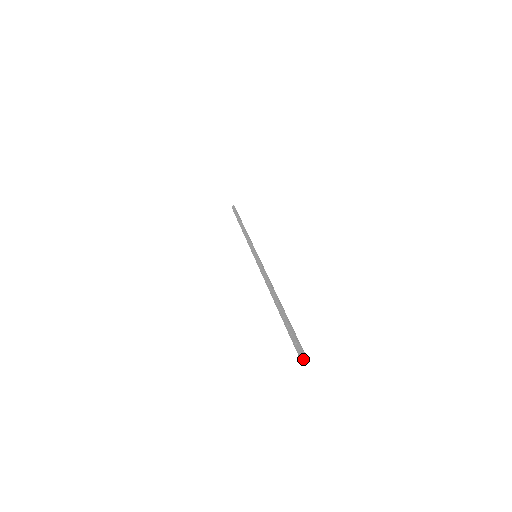
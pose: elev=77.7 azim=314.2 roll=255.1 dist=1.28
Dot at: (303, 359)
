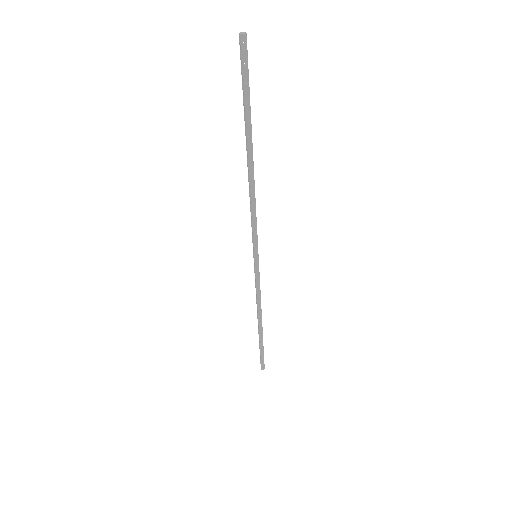
Dot at: (242, 33)
